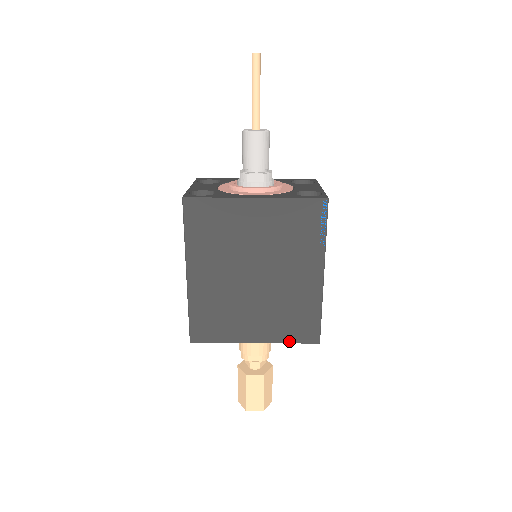
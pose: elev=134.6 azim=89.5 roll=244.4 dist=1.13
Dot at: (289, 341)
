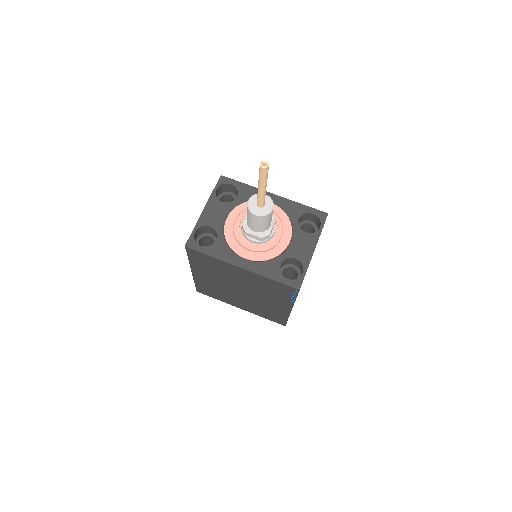
Dot at: (264, 317)
